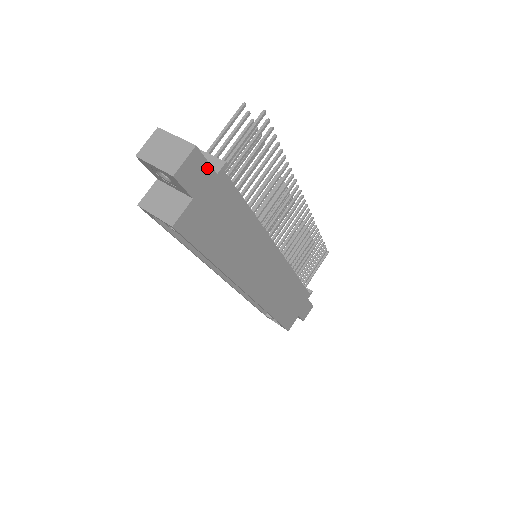
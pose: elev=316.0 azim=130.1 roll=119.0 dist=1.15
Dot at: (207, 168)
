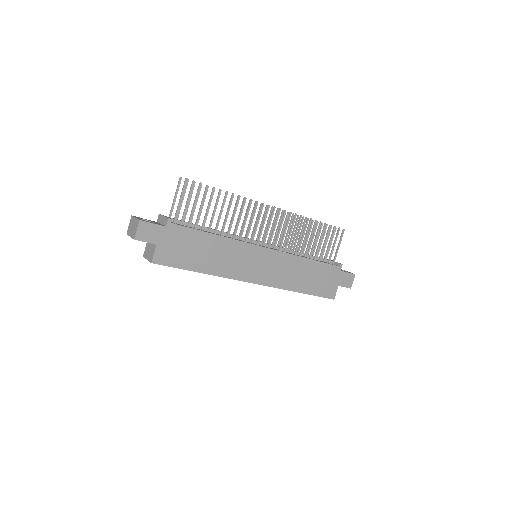
Dot at: (156, 227)
